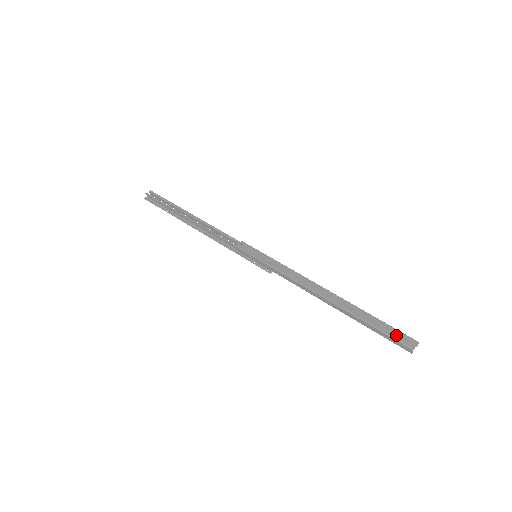
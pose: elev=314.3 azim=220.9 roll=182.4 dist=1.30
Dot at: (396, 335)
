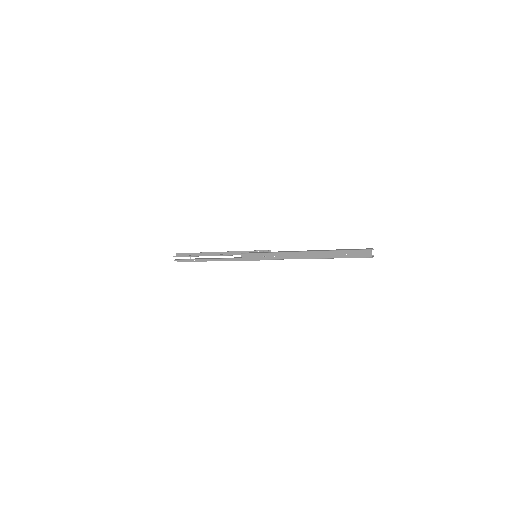
Dot at: (357, 255)
